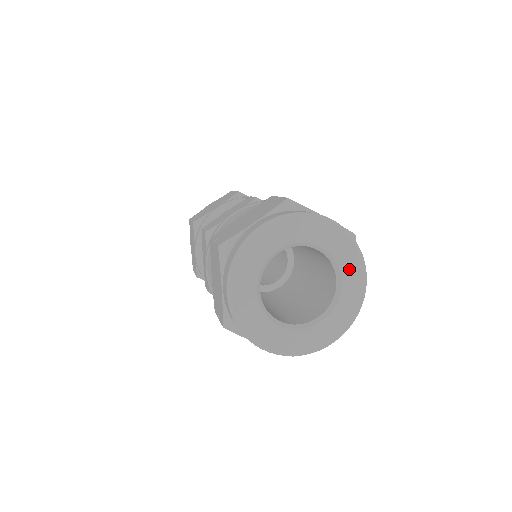
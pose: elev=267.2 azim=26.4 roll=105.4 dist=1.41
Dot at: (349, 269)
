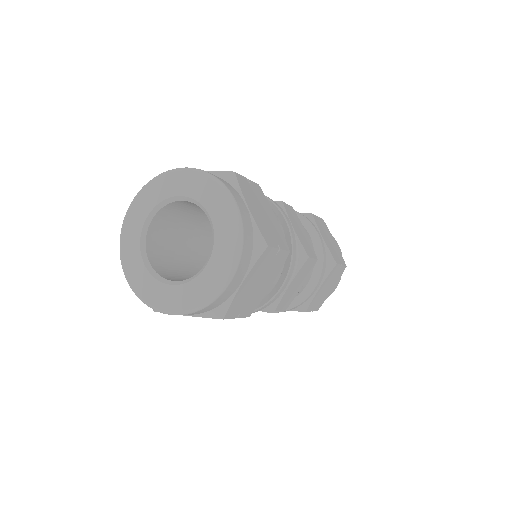
Dot at: (213, 202)
